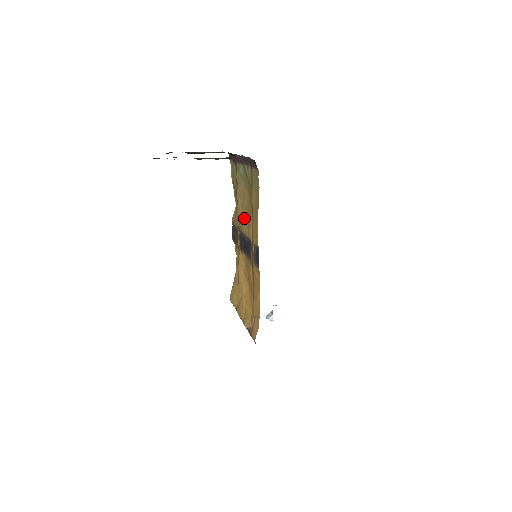
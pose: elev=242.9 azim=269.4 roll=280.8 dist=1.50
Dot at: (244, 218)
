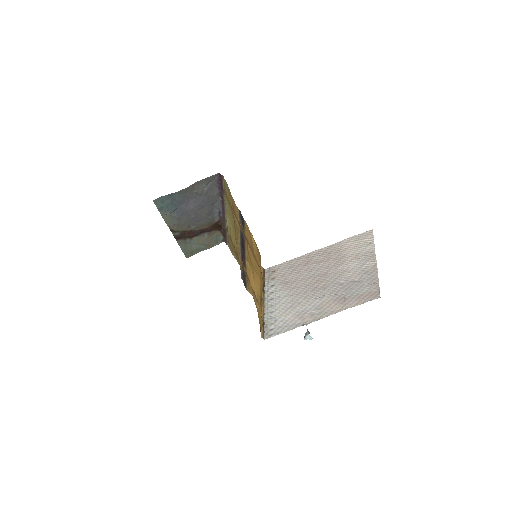
Dot at: (236, 235)
